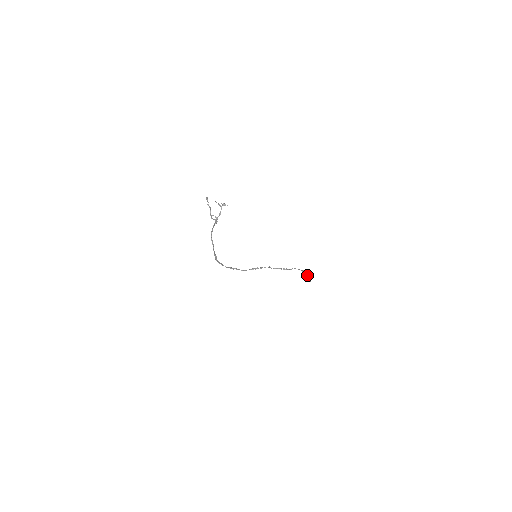
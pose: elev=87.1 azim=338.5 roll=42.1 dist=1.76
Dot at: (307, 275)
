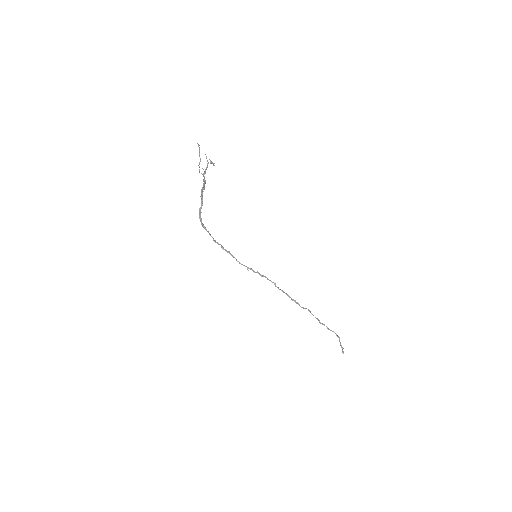
Dot at: (339, 340)
